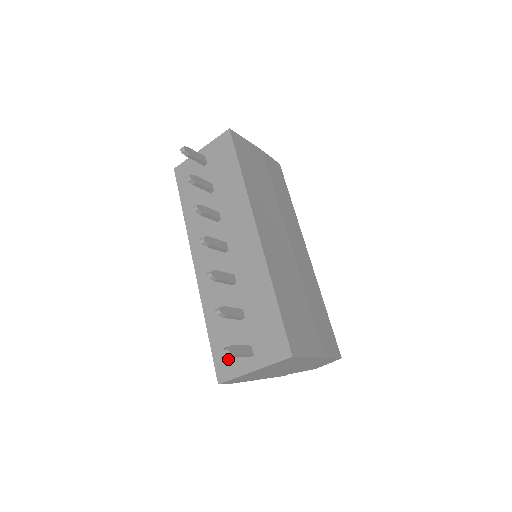
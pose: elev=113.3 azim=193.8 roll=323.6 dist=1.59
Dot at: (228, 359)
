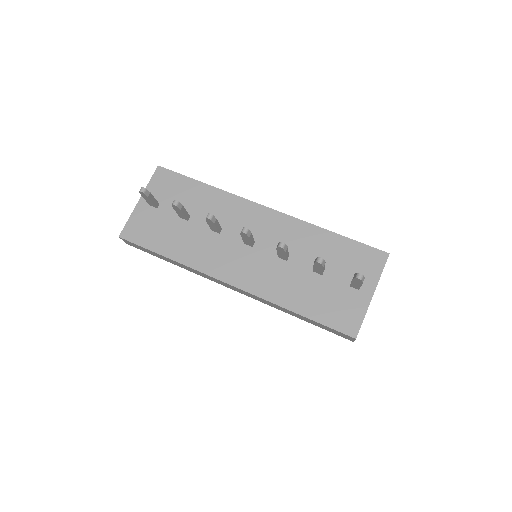
Dot at: (343, 312)
